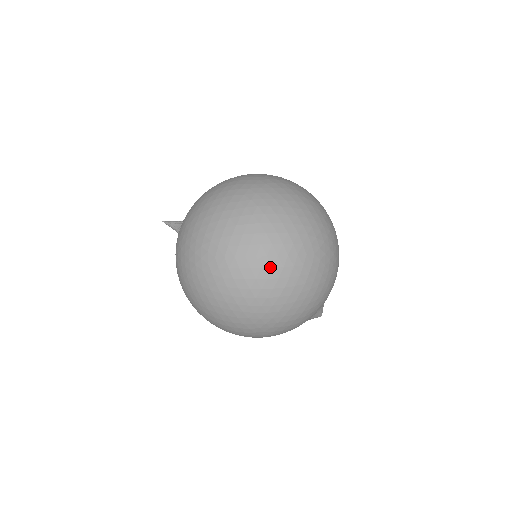
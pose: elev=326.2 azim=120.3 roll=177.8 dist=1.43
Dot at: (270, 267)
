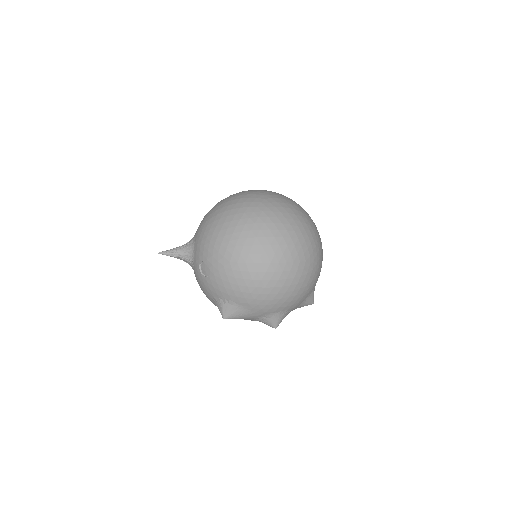
Dot at: (300, 207)
